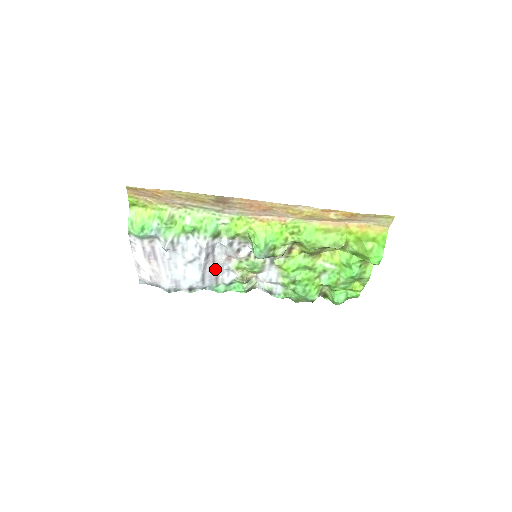
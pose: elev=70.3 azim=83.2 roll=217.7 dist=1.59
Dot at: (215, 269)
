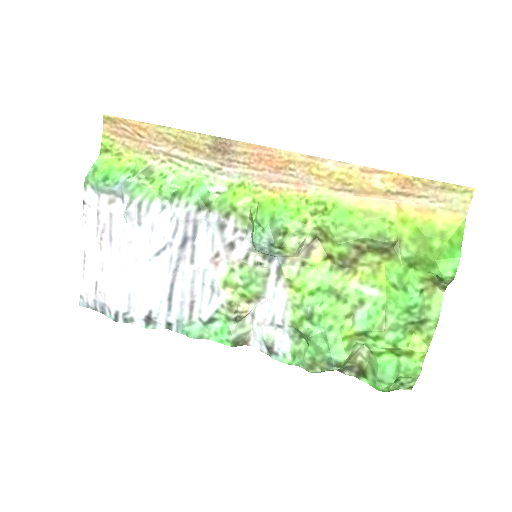
Dot at: (192, 280)
